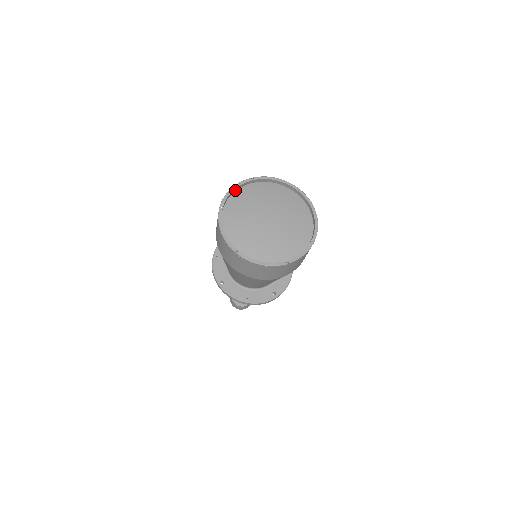
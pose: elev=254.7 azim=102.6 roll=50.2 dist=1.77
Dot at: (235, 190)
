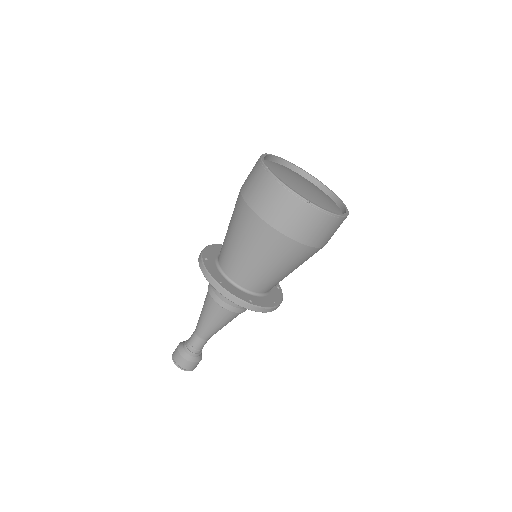
Dot at: (285, 164)
